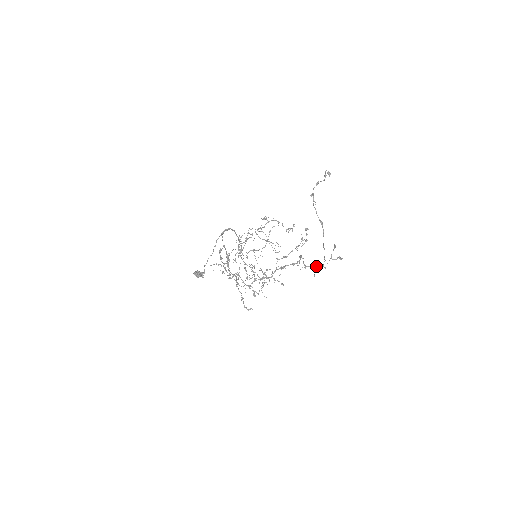
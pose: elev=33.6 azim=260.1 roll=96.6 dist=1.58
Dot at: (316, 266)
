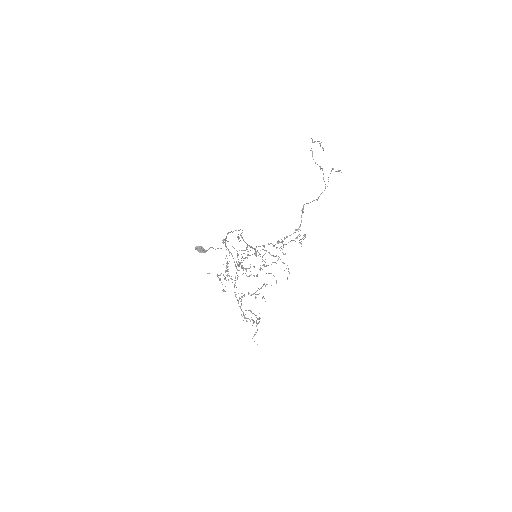
Dot at: (318, 197)
